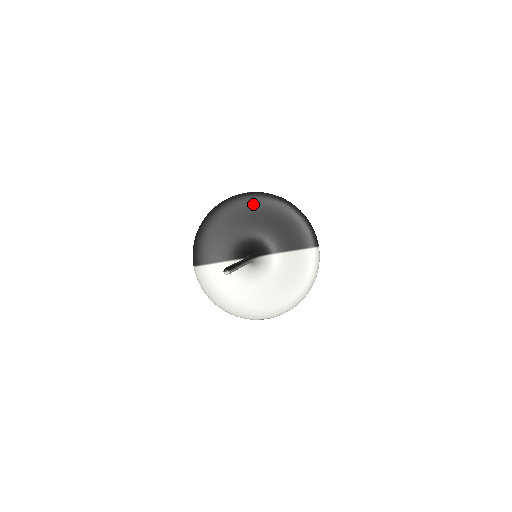
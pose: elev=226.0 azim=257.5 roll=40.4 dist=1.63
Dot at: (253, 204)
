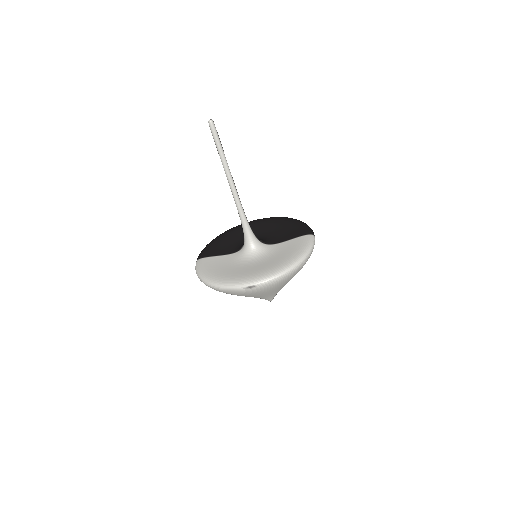
Dot at: (261, 222)
